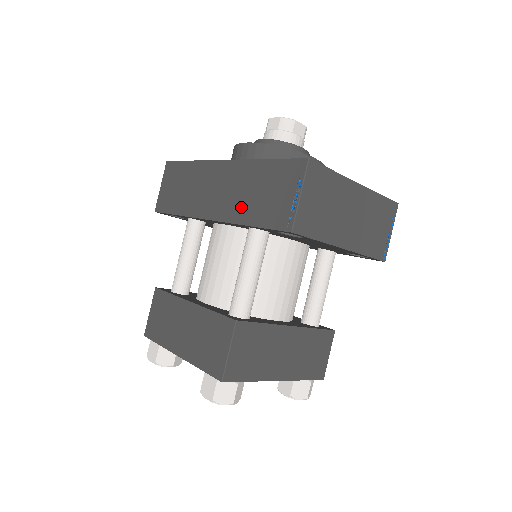
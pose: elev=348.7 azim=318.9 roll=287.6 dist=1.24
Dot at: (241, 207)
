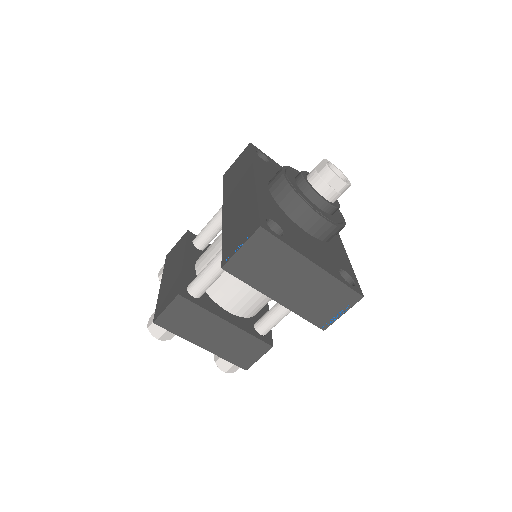
Dot at: (231, 222)
